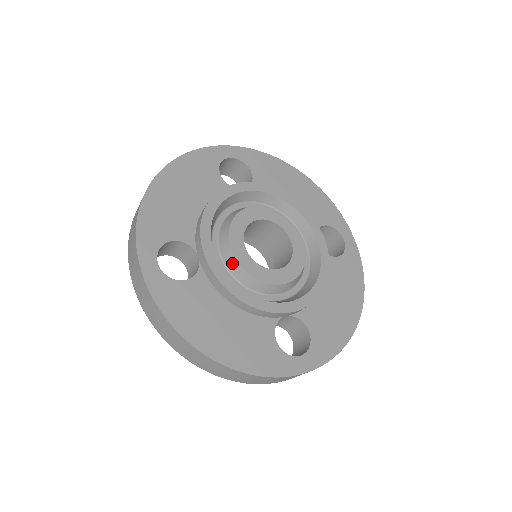
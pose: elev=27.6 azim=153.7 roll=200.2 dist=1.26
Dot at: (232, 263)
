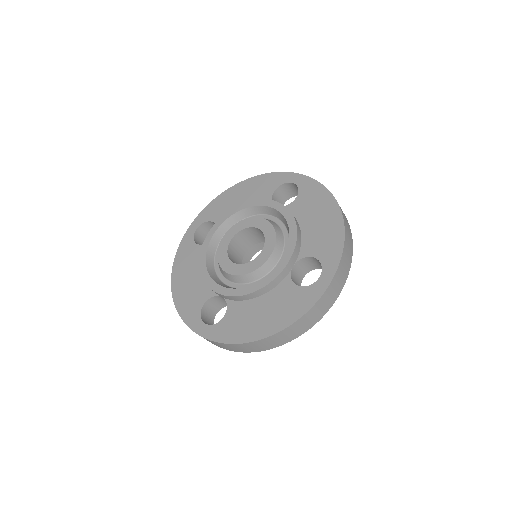
Dot at: (237, 279)
